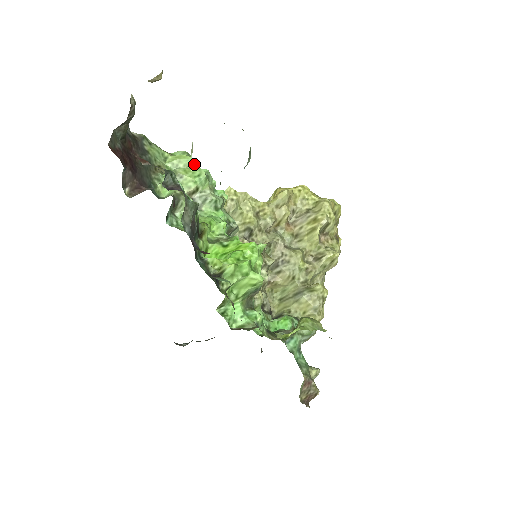
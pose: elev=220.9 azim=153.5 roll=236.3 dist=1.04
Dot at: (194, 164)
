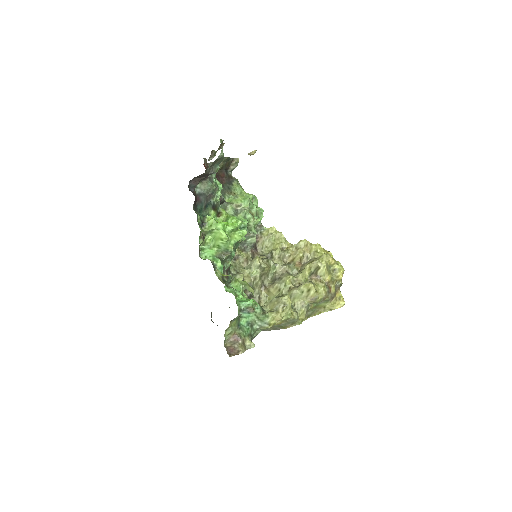
Dot at: (252, 199)
